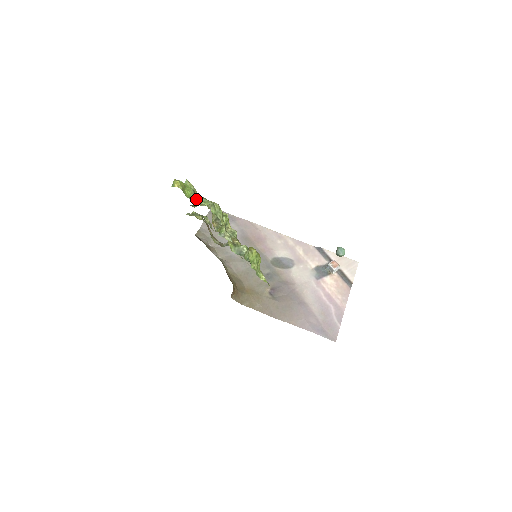
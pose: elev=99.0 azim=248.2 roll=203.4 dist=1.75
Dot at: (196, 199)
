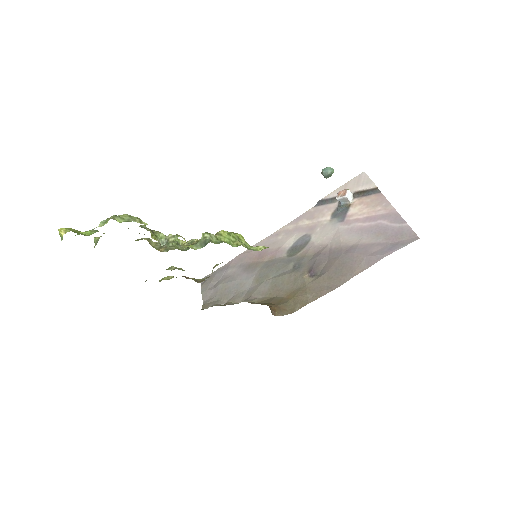
Dot at: occluded
